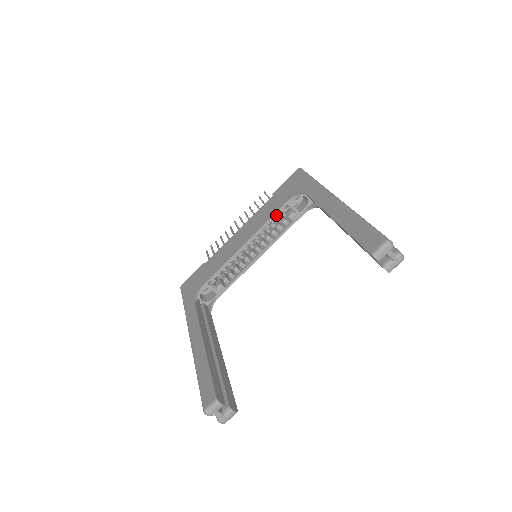
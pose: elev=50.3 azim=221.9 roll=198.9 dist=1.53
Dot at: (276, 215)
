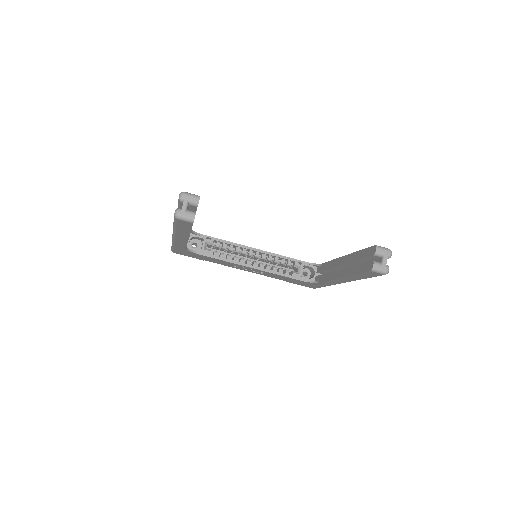
Dot at: (290, 259)
